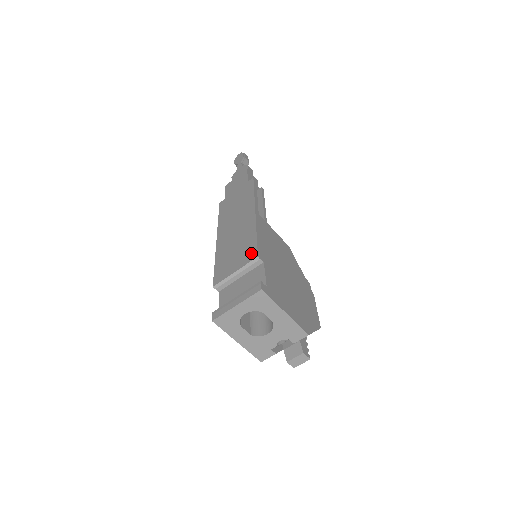
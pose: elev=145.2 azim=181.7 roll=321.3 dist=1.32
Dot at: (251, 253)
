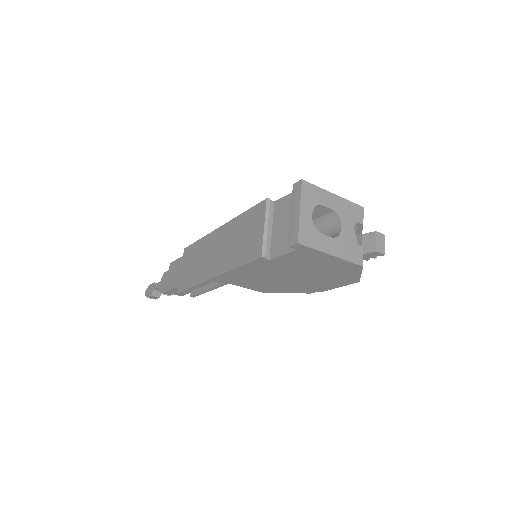
Dot at: (258, 210)
